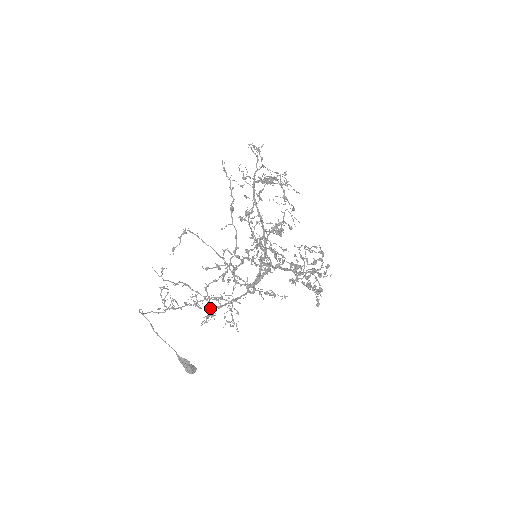
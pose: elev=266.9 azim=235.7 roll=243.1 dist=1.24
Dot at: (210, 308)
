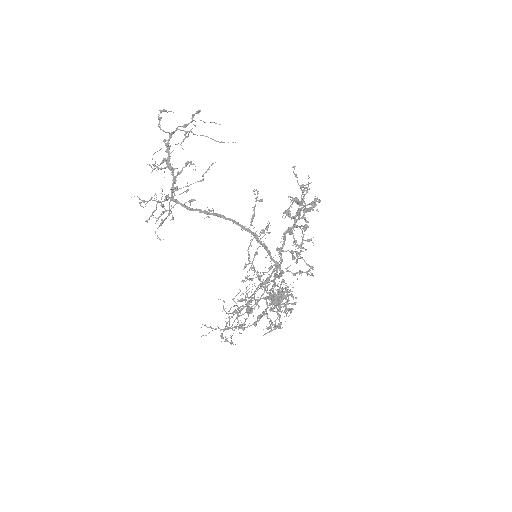
Dot at: (269, 304)
